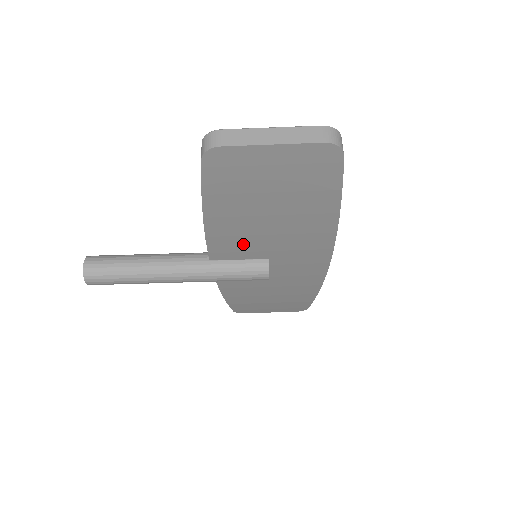
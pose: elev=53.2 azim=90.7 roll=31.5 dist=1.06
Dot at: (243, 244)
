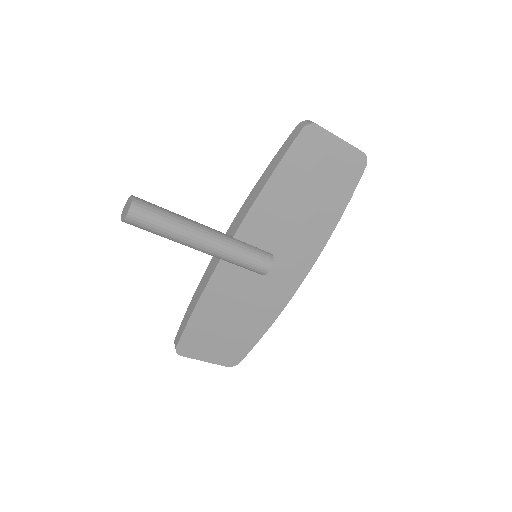
Dot at: (269, 226)
